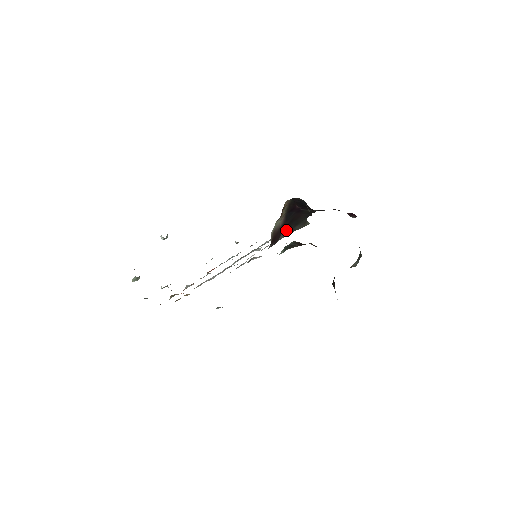
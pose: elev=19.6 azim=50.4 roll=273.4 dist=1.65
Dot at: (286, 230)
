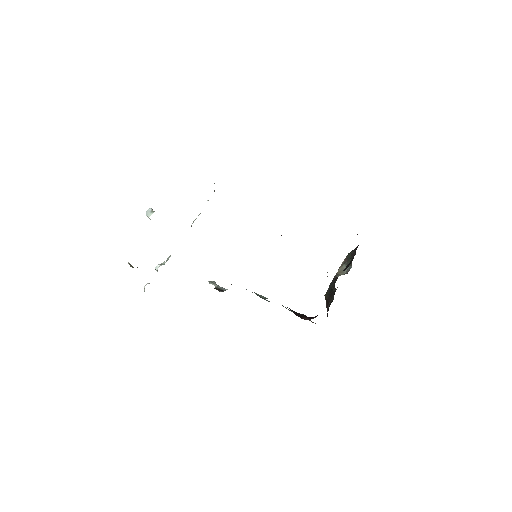
Dot at: occluded
